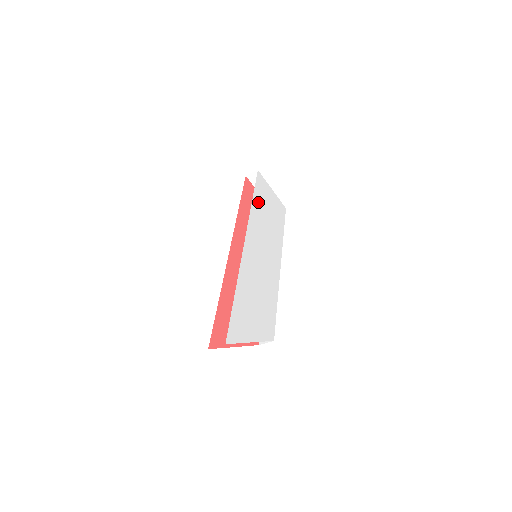
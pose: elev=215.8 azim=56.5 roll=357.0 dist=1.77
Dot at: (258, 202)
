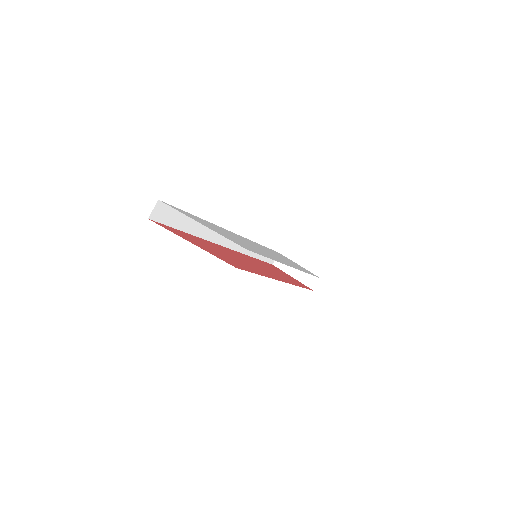
Dot at: occluded
